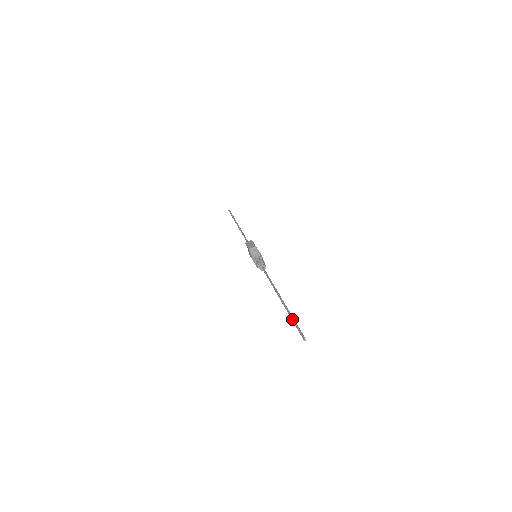
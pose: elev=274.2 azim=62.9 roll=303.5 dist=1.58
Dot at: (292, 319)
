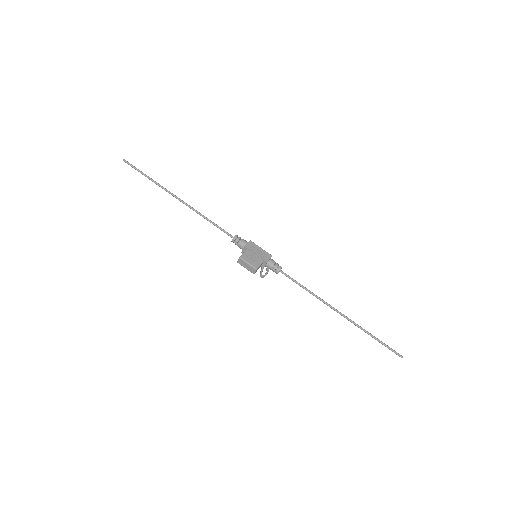
Dot at: occluded
